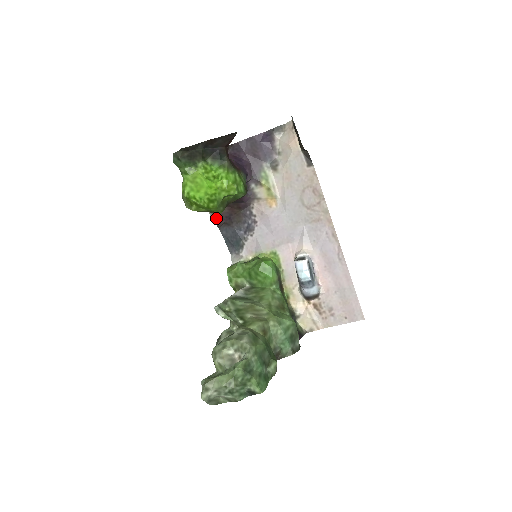
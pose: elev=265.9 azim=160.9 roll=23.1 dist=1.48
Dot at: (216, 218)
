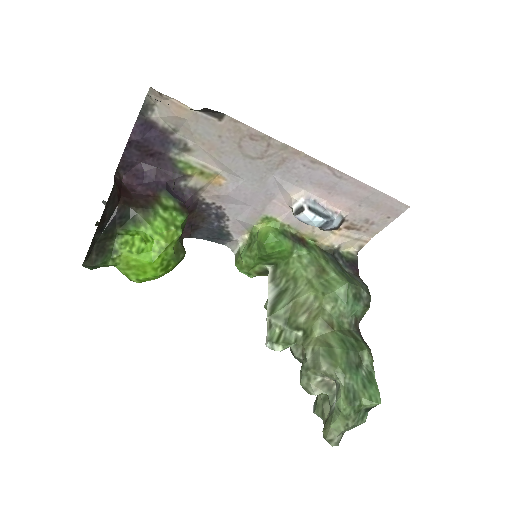
Dot at: occluded
